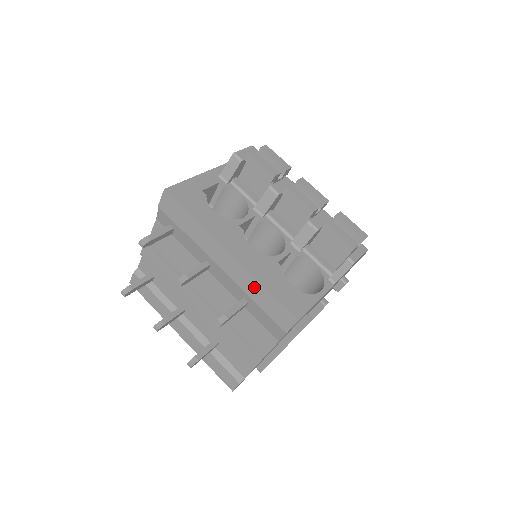
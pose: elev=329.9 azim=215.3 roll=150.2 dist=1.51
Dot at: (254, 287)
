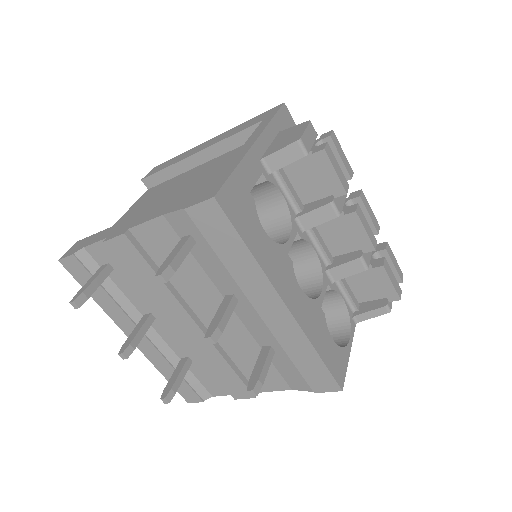
Dot at: (300, 347)
